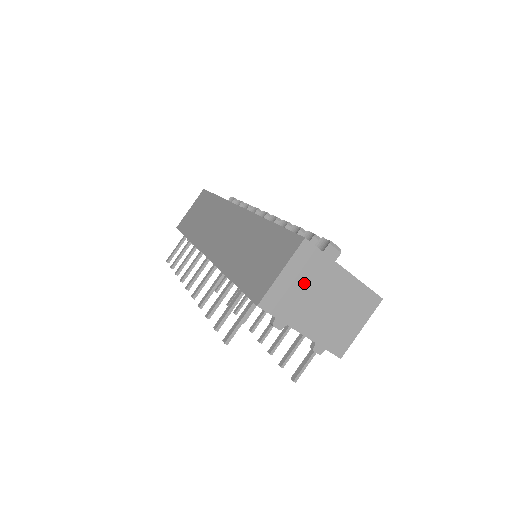
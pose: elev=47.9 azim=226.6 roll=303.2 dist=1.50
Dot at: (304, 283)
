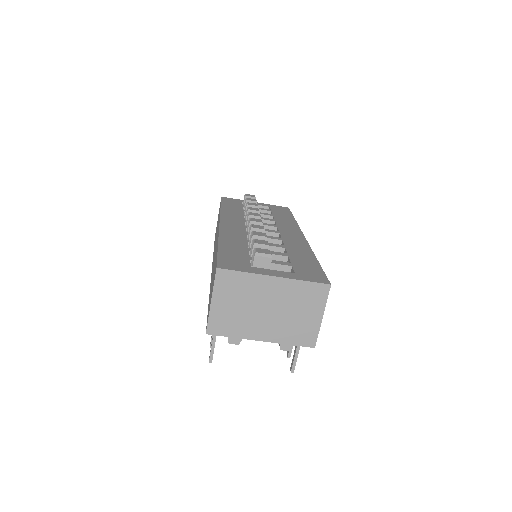
Dot at: (238, 302)
